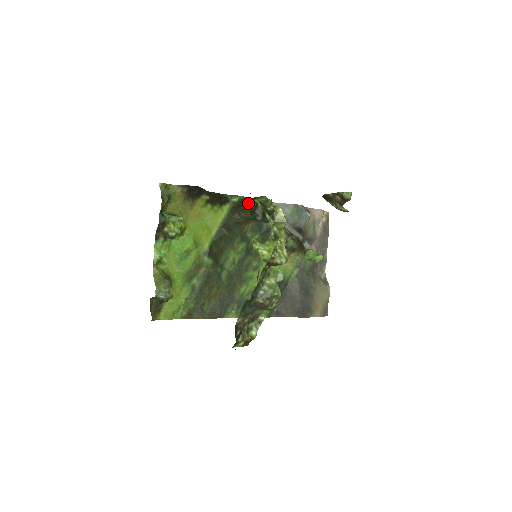
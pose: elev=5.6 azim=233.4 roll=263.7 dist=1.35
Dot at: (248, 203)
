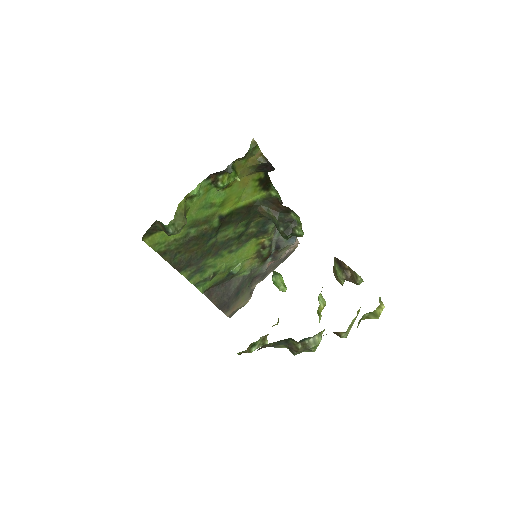
Dot at: (283, 208)
